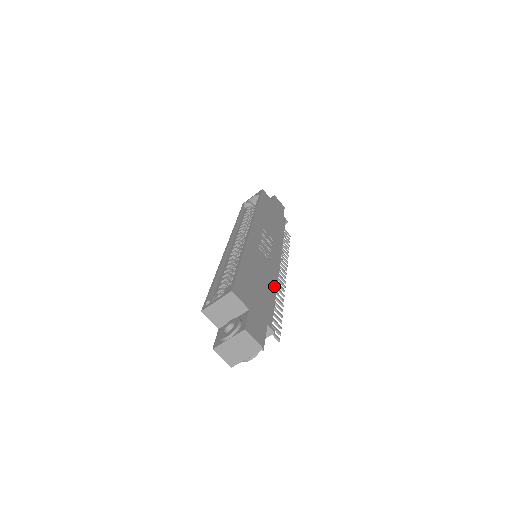
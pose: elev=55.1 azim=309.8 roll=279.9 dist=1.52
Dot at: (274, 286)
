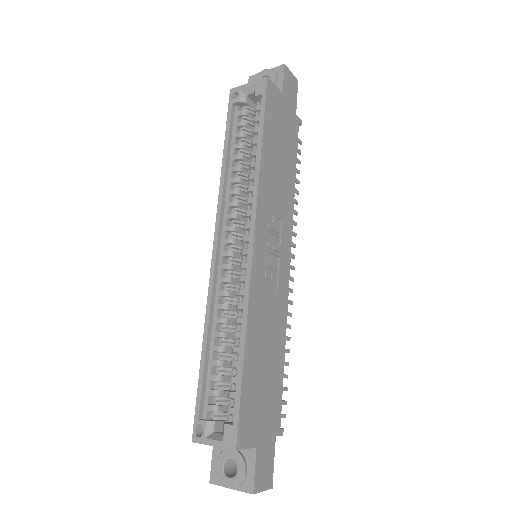
Dot at: (283, 338)
